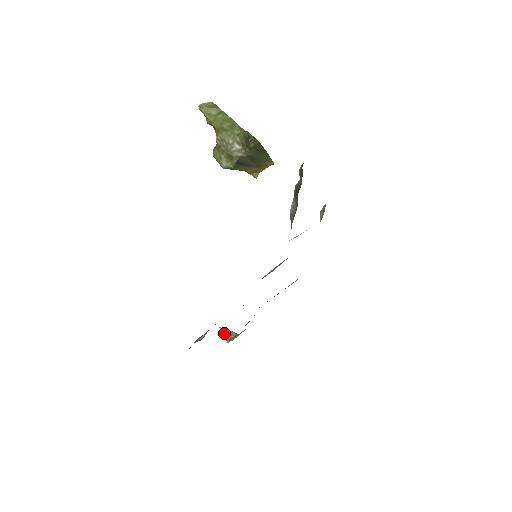
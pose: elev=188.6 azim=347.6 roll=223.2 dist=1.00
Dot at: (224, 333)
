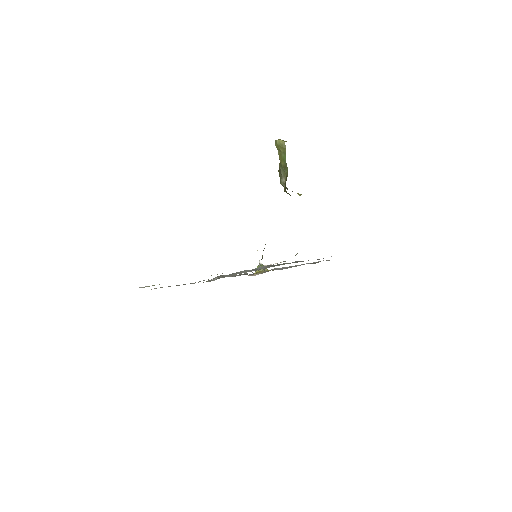
Dot at: (259, 265)
